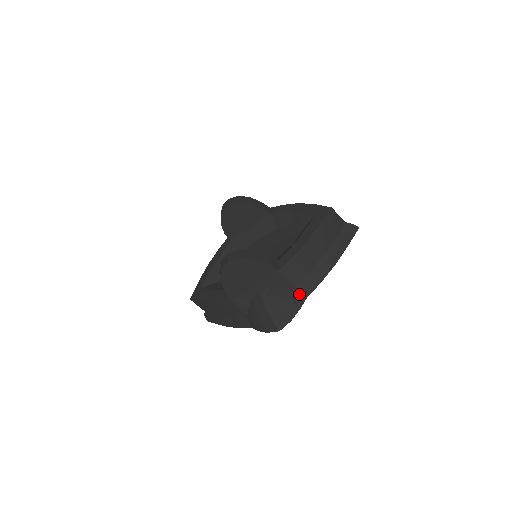
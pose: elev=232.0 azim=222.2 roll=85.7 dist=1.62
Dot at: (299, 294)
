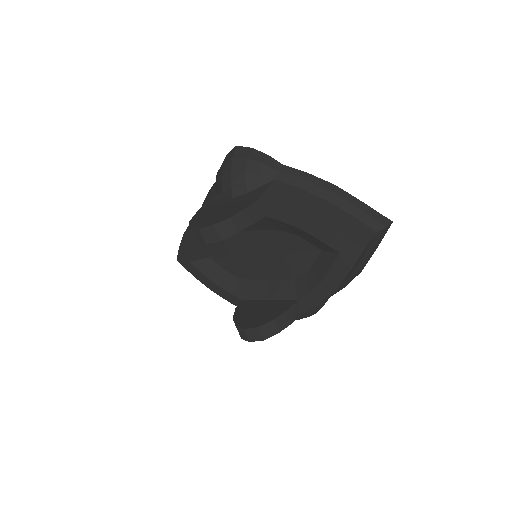
Dot at: (322, 302)
